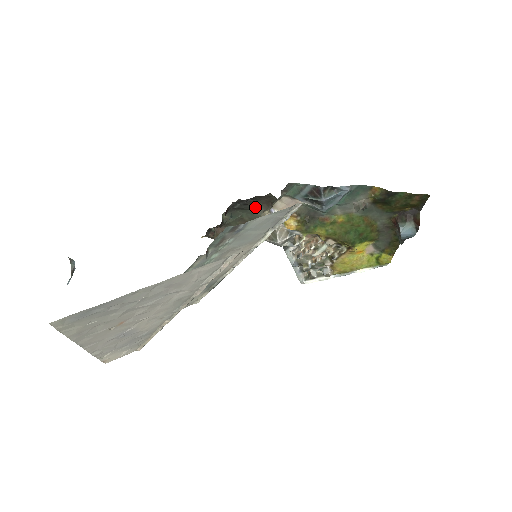
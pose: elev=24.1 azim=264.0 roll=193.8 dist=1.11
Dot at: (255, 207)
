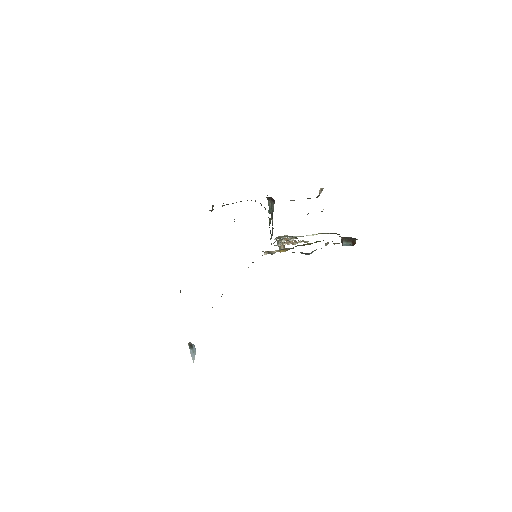
Dot at: occluded
